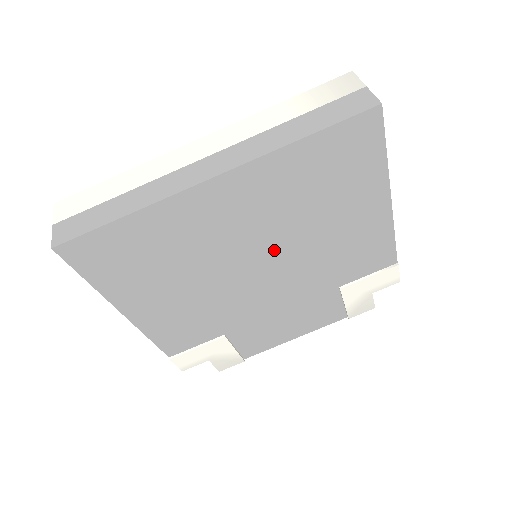
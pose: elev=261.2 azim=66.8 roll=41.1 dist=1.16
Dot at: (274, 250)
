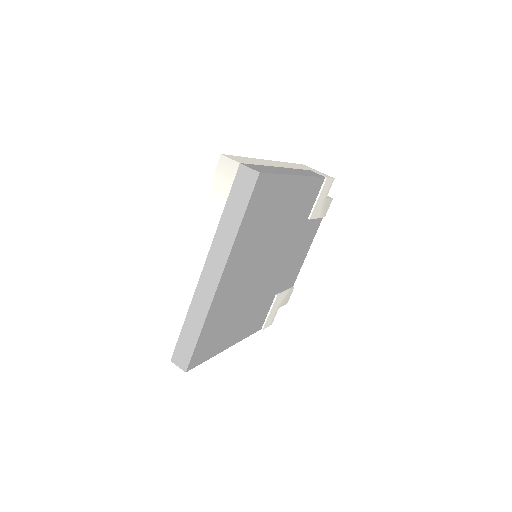
Dot at: (266, 255)
